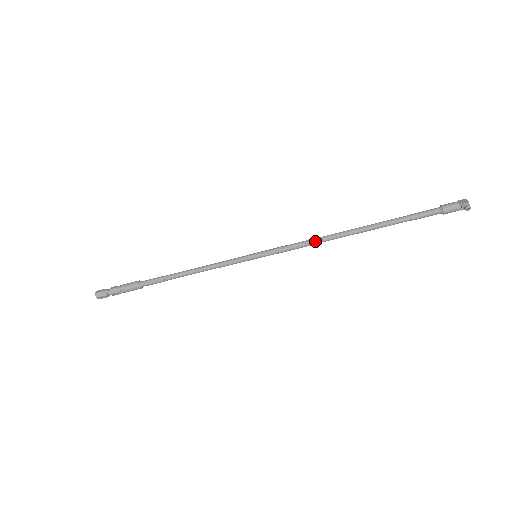
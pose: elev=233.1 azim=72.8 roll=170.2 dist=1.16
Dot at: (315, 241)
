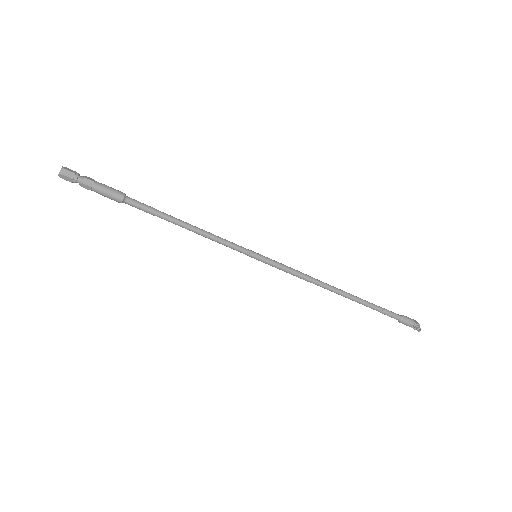
Dot at: (311, 279)
